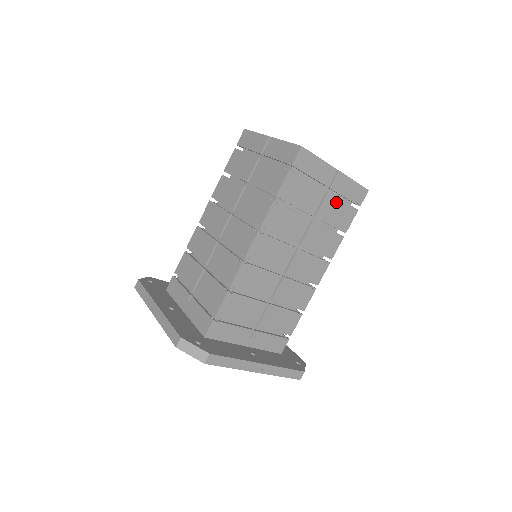
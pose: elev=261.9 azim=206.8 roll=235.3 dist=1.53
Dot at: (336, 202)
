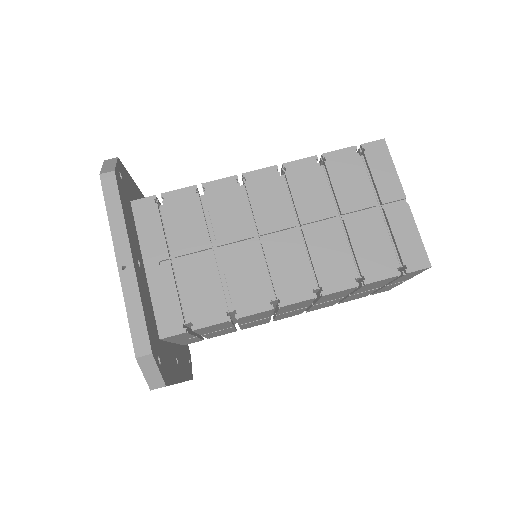
Dot at: (380, 233)
